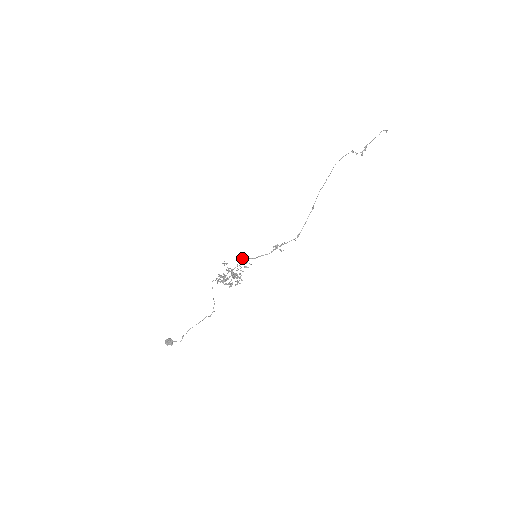
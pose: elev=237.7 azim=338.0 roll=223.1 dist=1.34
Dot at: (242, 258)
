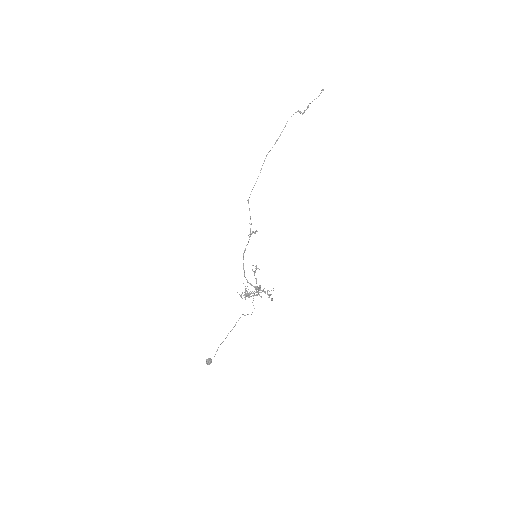
Dot at: (256, 268)
